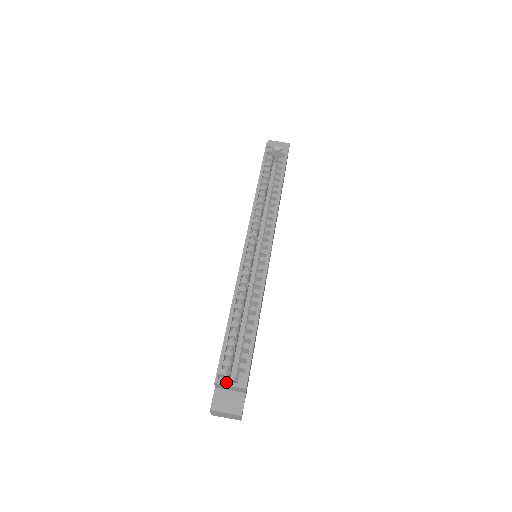
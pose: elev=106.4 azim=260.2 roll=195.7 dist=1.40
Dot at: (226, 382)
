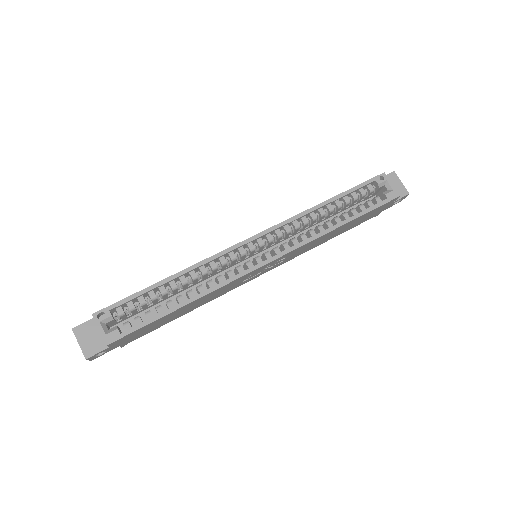
Dot at: (100, 324)
